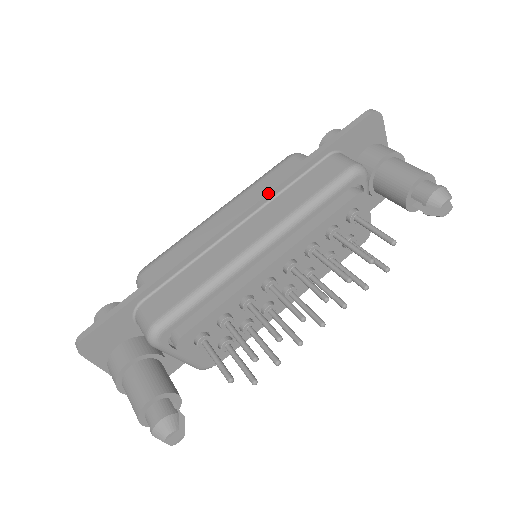
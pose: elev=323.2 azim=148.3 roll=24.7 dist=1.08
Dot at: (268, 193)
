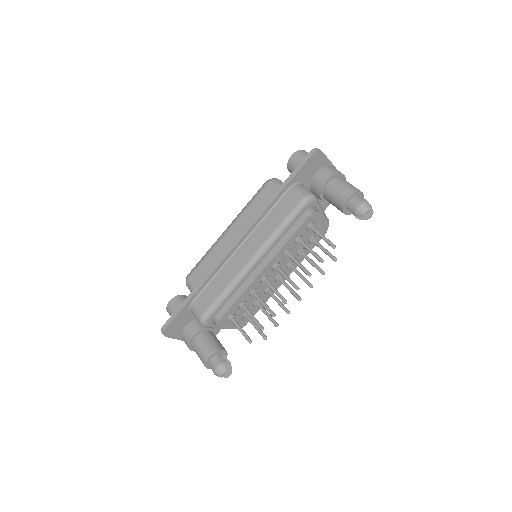
Dot at: (253, 224)
